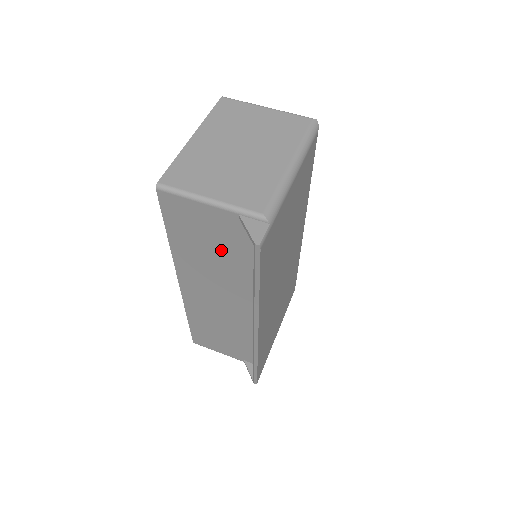
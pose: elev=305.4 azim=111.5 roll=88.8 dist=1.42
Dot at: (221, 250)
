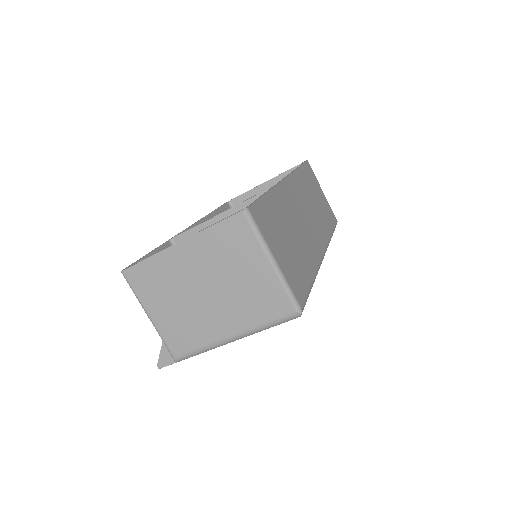
Dot at: occluded
